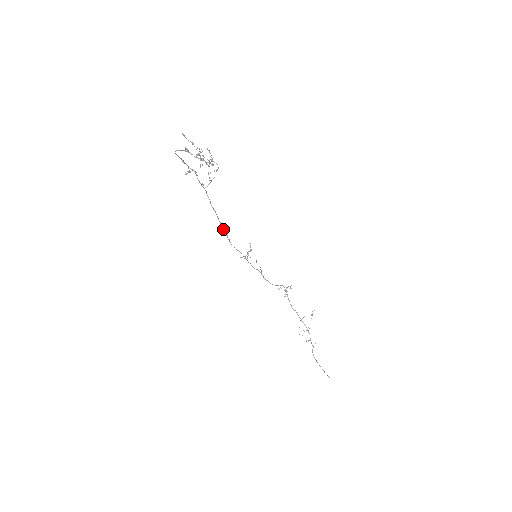
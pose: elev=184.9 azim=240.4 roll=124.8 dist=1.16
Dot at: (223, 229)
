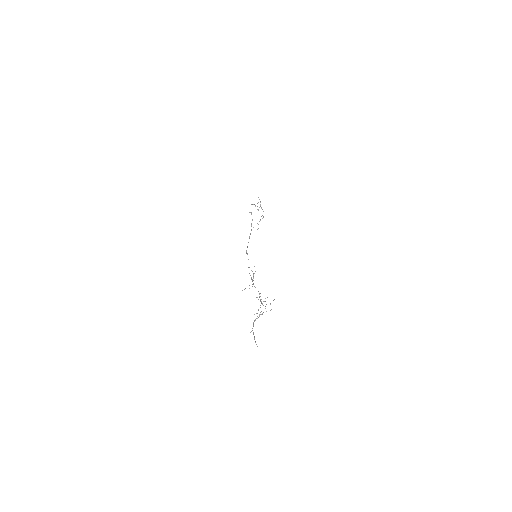
Dot at: (247, 246)
